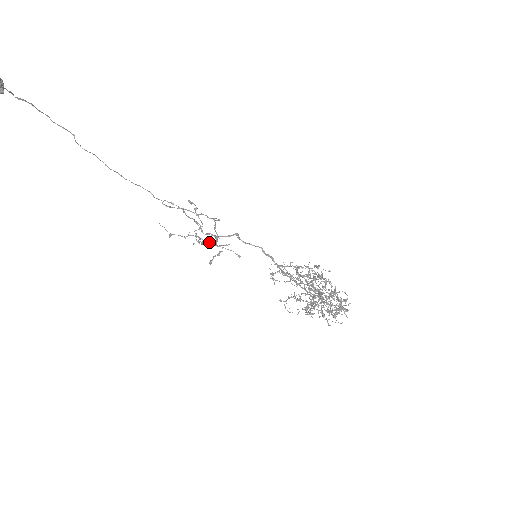
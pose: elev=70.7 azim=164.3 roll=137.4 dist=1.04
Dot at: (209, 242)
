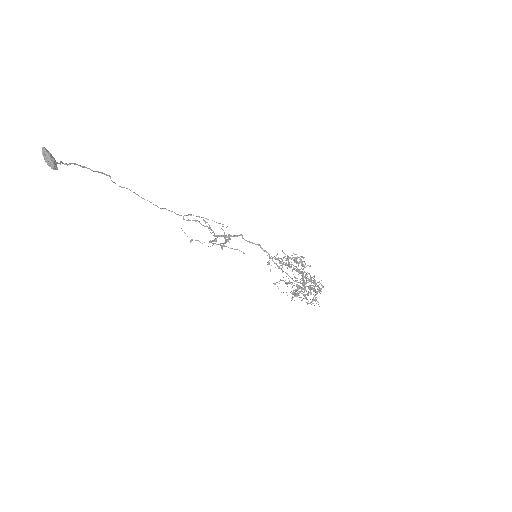
Dot at: (220, 245)
